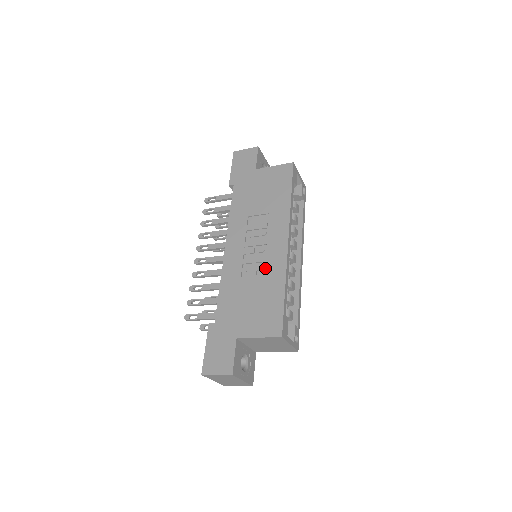
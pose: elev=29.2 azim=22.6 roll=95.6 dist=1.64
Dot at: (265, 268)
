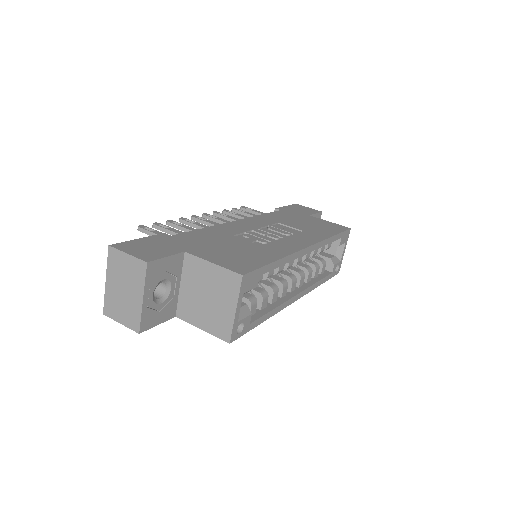
Dot at: (268, 243)
